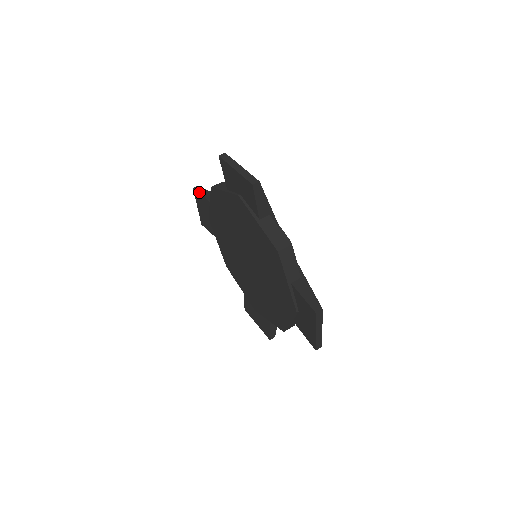
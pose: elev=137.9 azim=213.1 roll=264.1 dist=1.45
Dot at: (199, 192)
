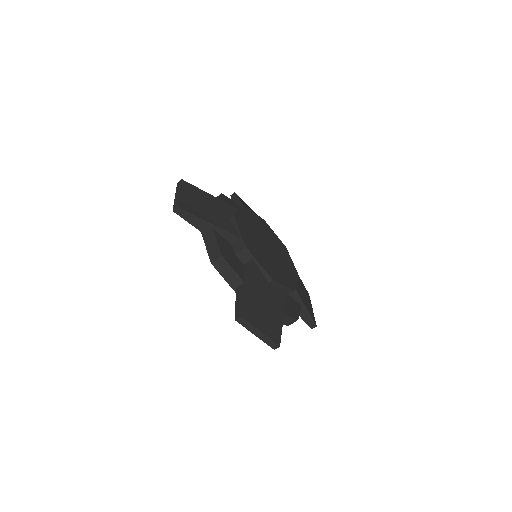
Dot at: (231, 199)
